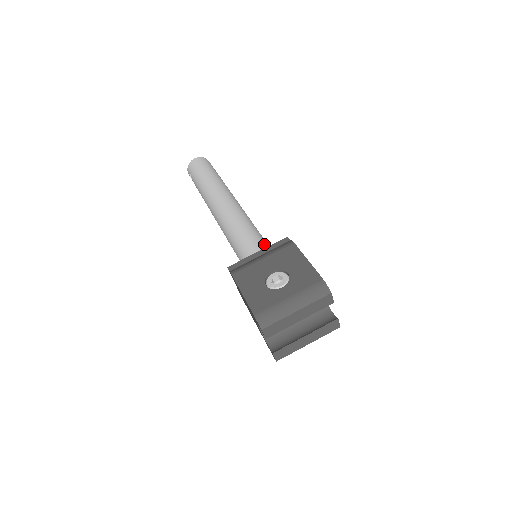
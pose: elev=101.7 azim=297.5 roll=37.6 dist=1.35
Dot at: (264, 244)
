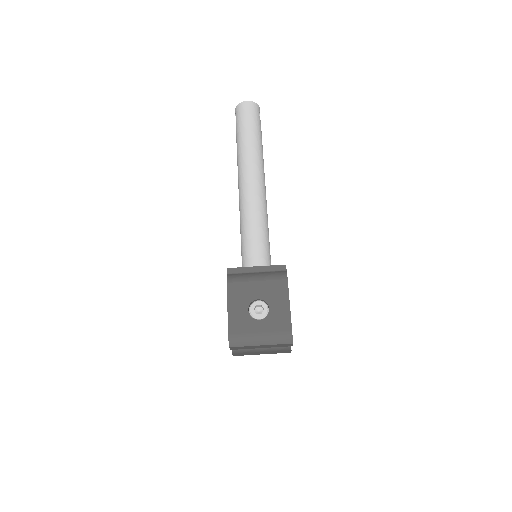
Dot at: (266, 254)
